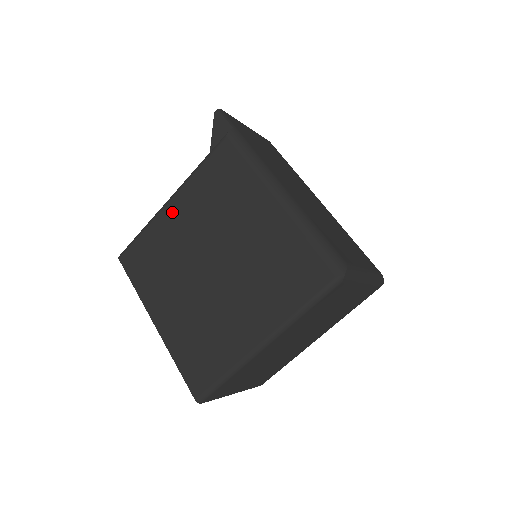
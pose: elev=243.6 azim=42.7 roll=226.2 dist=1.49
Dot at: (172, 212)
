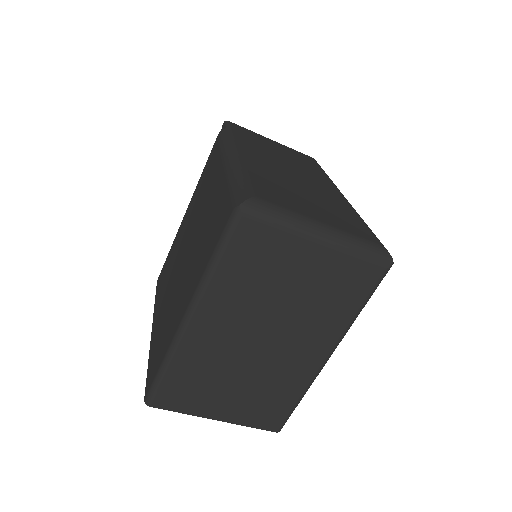
Dot at: (183, 221)
